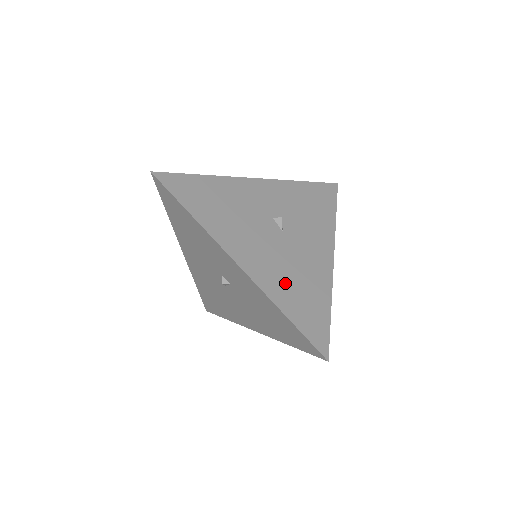
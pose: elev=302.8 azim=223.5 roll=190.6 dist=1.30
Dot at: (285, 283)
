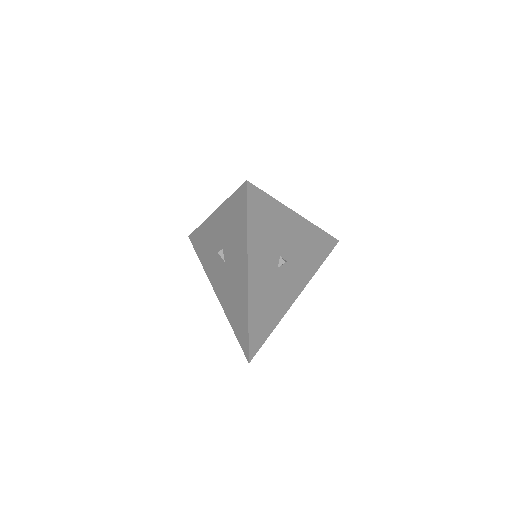
Dot at: occluded
